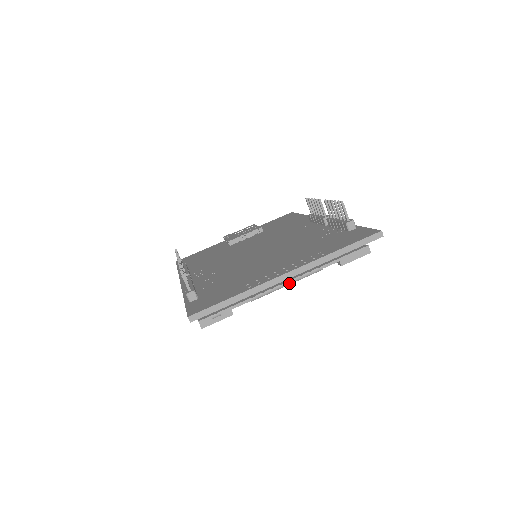
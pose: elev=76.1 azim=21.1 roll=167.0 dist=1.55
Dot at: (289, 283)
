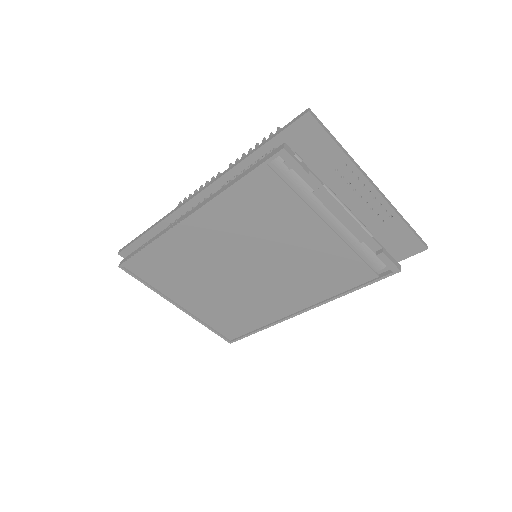
Dot at: (351, 212)
